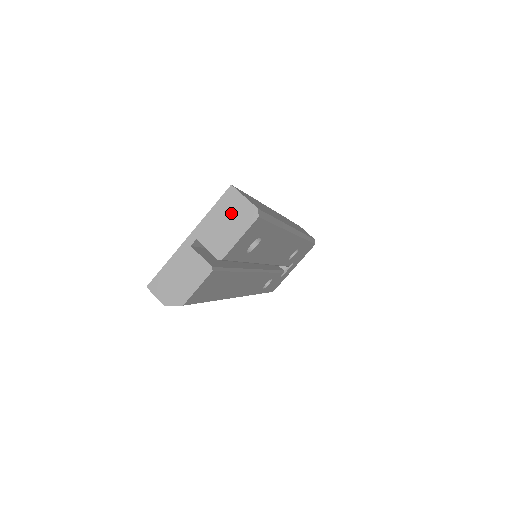
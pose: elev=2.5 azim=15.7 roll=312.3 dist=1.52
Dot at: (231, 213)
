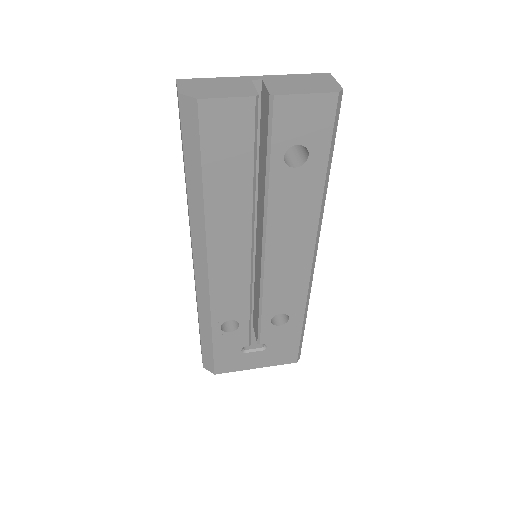
Dot at: (313, 82)
